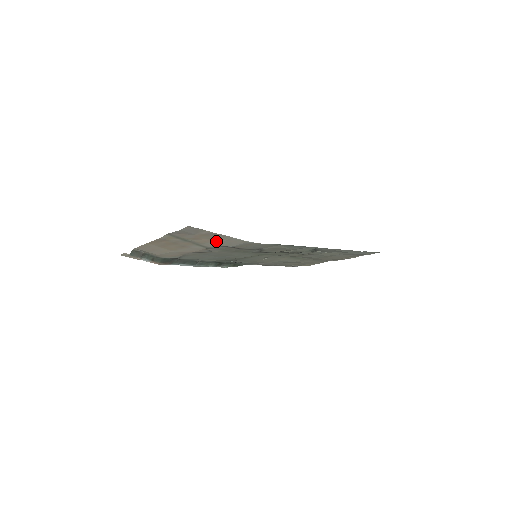
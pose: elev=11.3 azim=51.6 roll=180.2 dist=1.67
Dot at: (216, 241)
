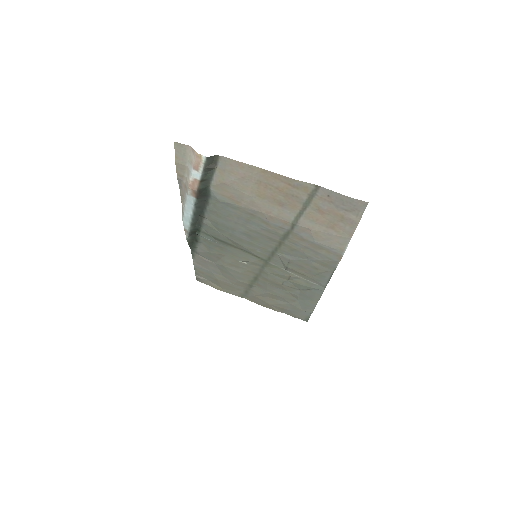
Dot at: (326, 228)
